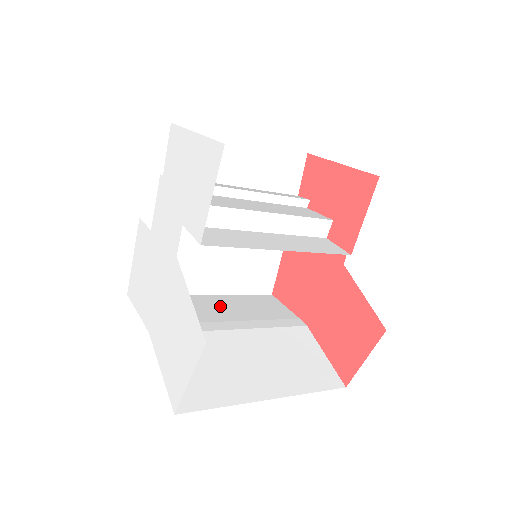
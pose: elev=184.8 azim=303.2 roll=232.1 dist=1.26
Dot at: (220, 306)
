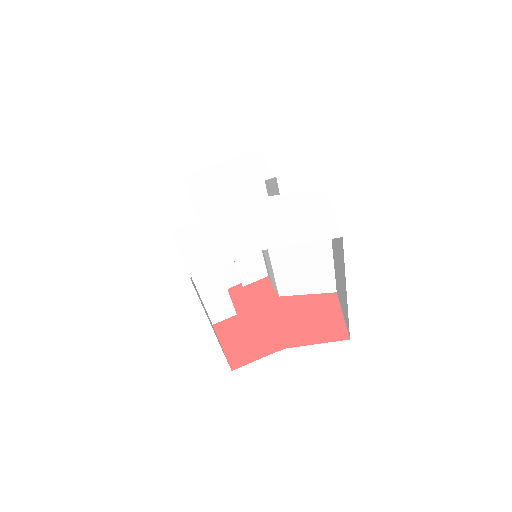
Dot at: occluded
